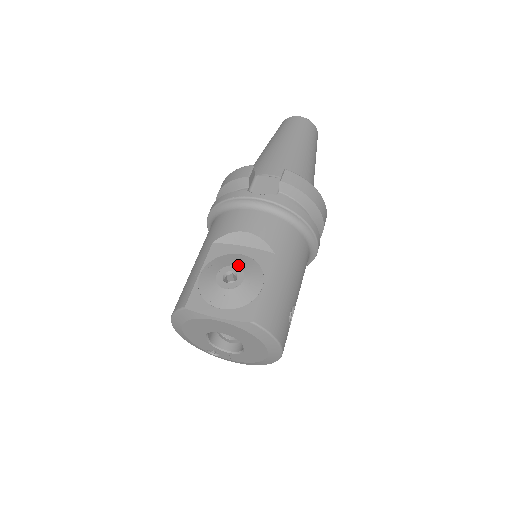
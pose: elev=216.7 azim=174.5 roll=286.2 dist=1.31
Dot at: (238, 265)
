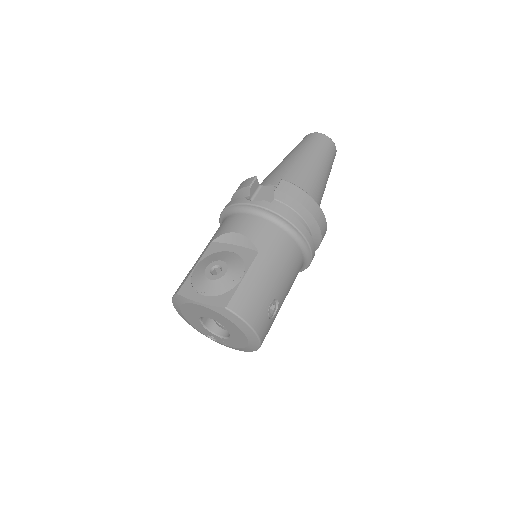
Dot at: (225, 260)
